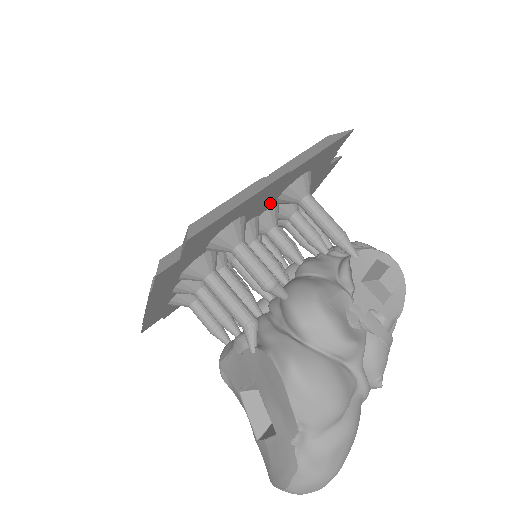
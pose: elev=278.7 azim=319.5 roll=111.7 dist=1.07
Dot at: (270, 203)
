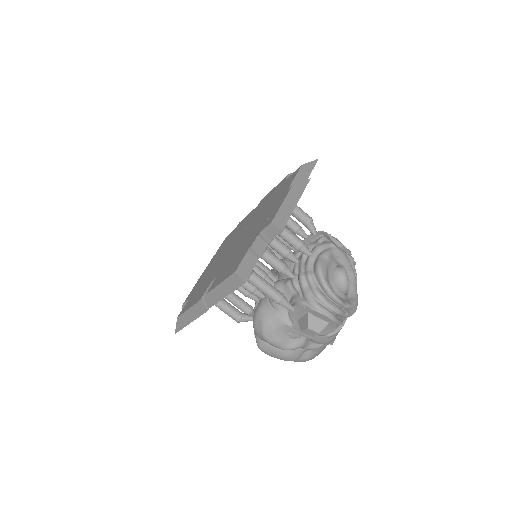
Dot at: occluded
